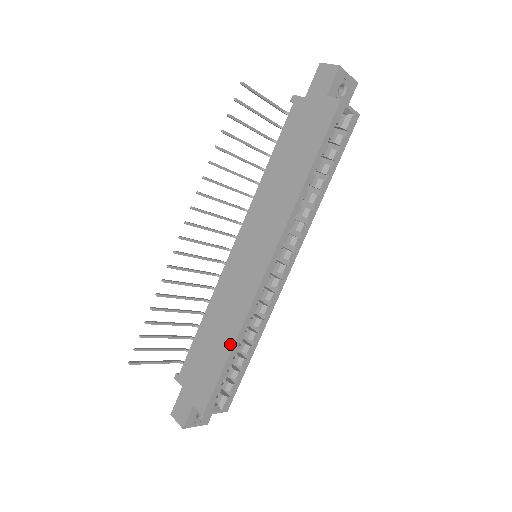
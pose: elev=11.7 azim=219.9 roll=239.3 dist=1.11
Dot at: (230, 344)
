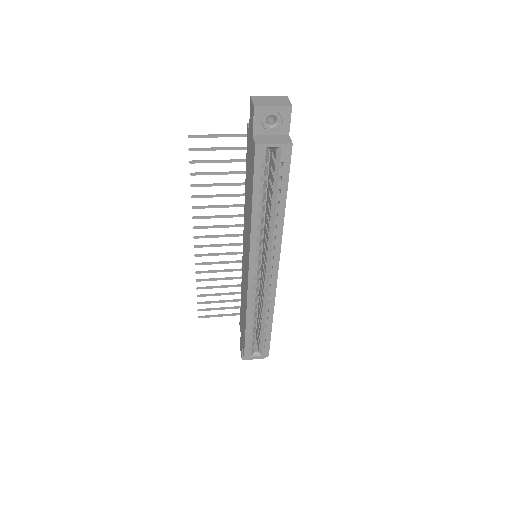
Dot at: (245, 319)
